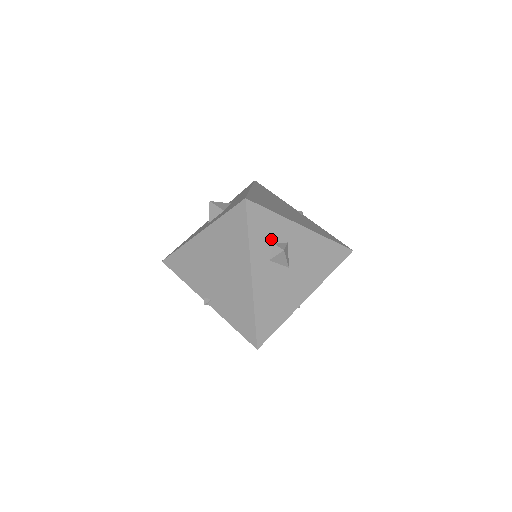
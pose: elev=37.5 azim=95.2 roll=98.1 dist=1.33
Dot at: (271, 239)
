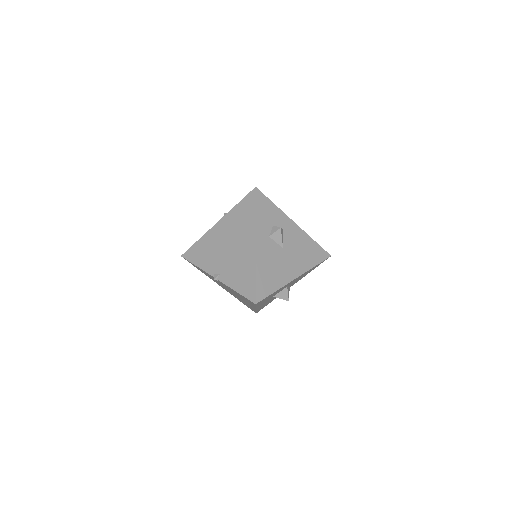
Dot at: (271, 222)
